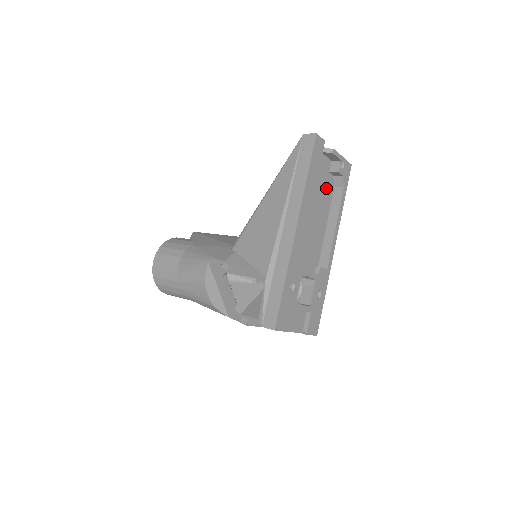
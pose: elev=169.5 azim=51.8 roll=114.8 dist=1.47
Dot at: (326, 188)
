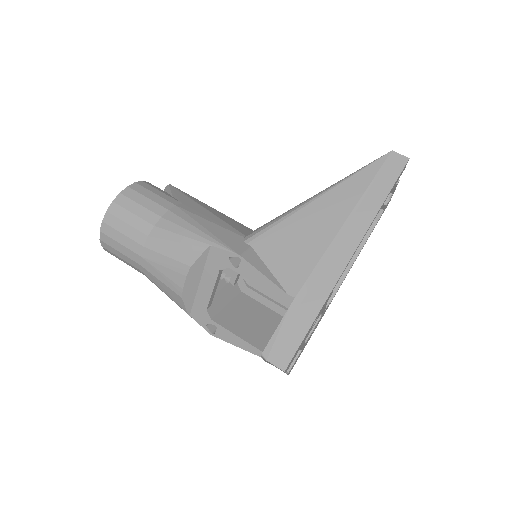
Dot at: occluded
